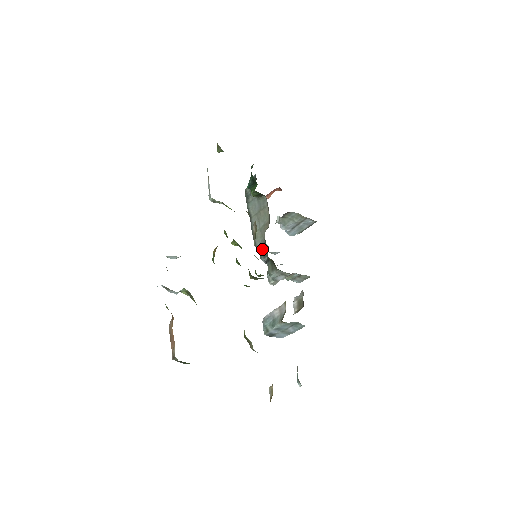
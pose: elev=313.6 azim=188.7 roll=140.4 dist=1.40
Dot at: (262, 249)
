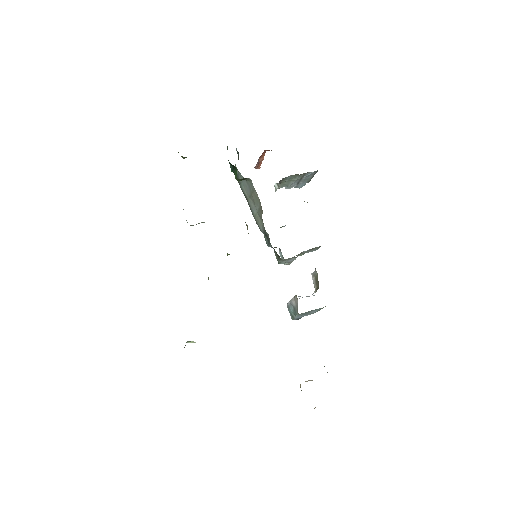
Dot at: (265, 236)
